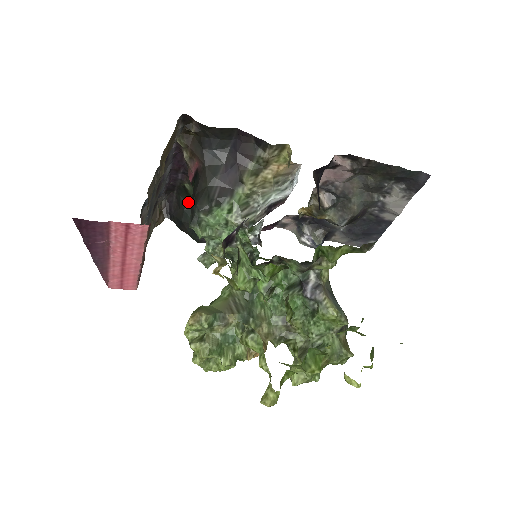
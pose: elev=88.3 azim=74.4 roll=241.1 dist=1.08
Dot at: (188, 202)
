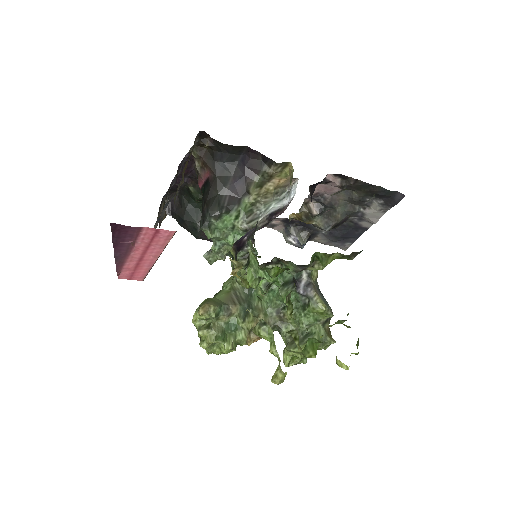
Dot at: (190, 202)
